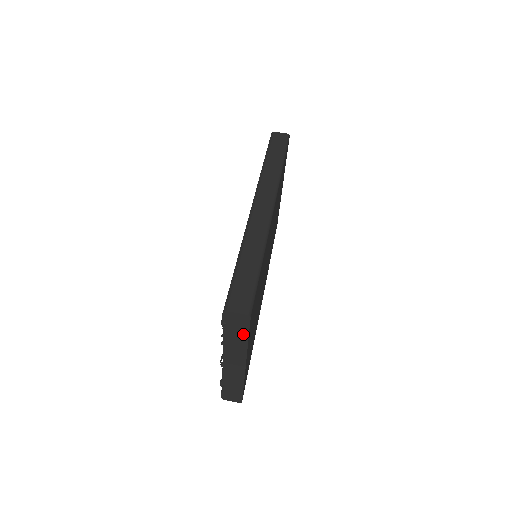
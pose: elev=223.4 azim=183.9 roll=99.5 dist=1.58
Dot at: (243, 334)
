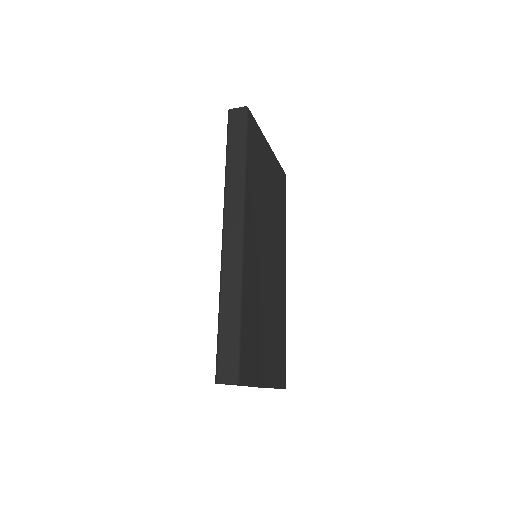
Dot at: occluded
